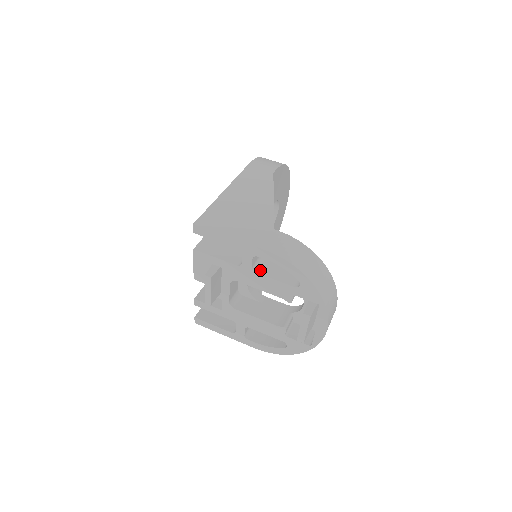
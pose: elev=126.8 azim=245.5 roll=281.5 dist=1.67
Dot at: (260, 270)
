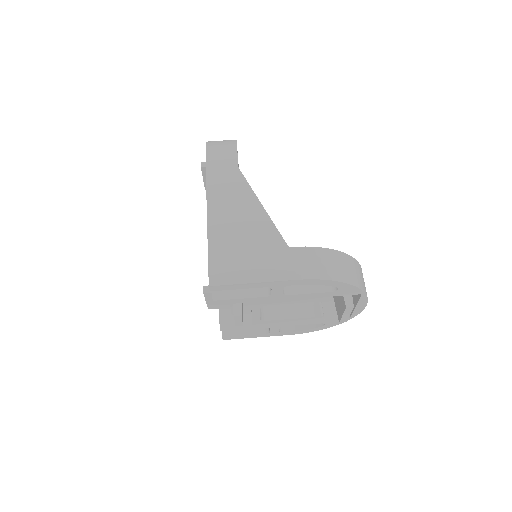
Dot at: (290, 290)
